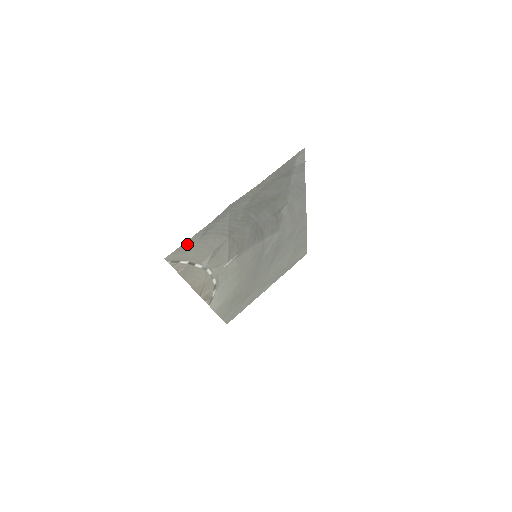
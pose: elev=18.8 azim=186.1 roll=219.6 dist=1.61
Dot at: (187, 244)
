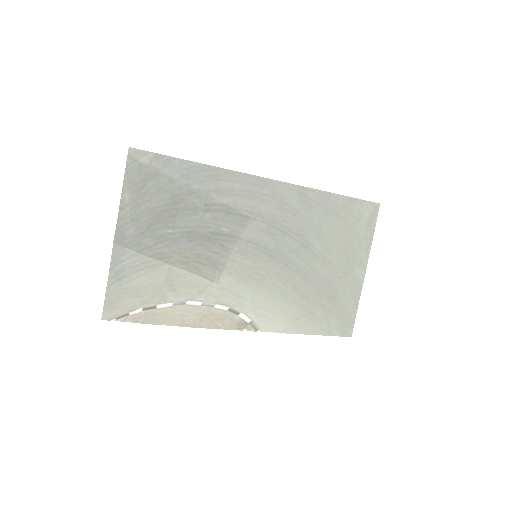
Dot at: (111, 297)
